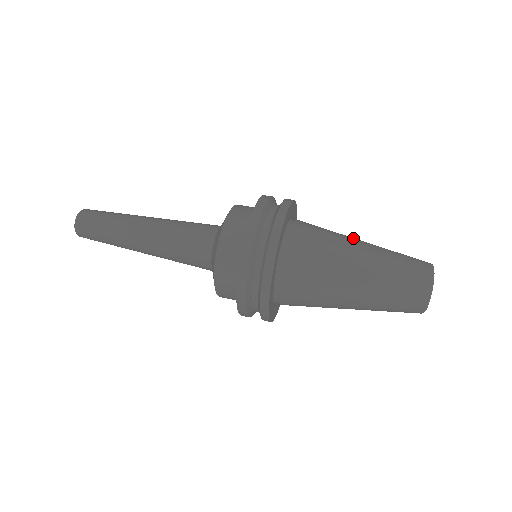
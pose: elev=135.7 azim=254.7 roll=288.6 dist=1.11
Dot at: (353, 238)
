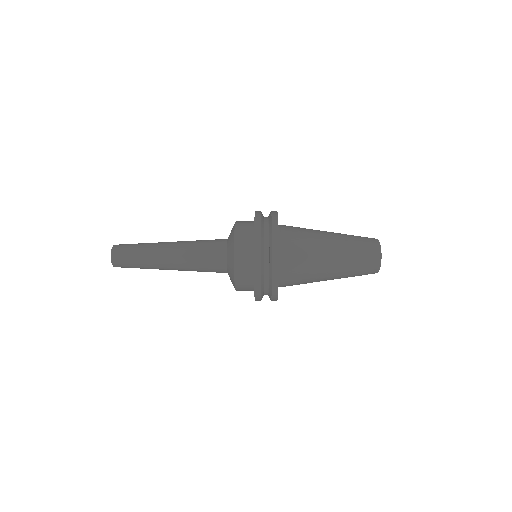
Dot at: (324, 234)
